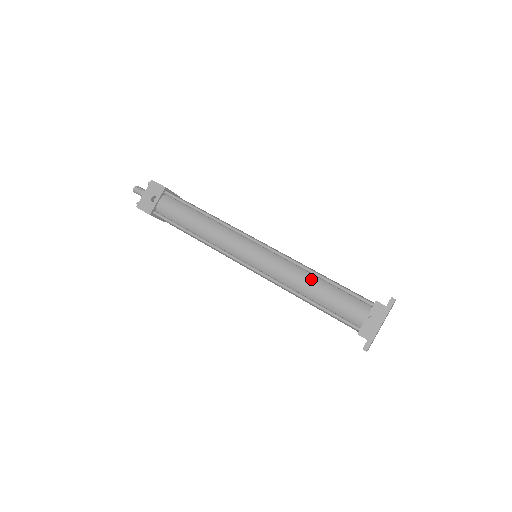
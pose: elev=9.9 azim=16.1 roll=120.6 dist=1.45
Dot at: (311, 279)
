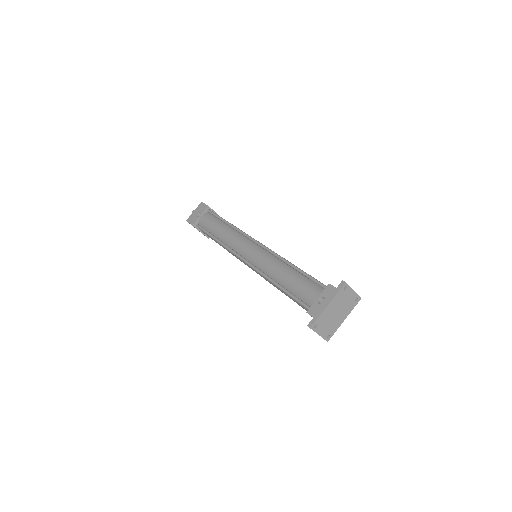
Dot at: (285, 268)
